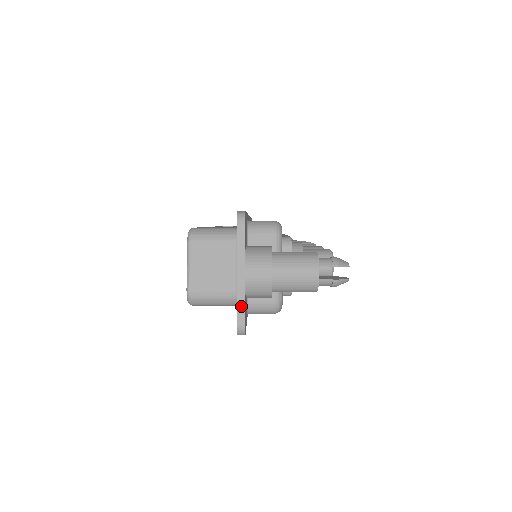
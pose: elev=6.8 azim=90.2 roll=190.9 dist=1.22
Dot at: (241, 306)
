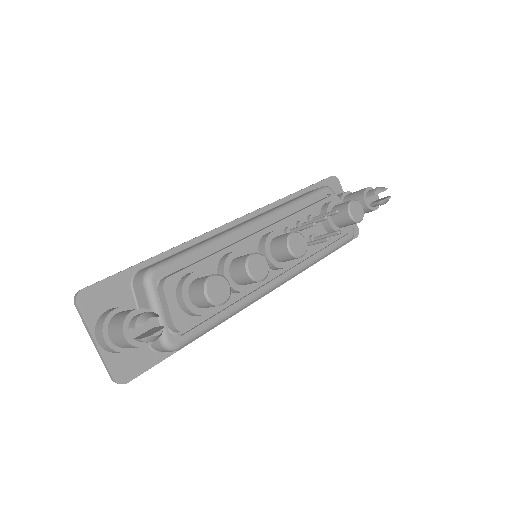
Dot at: (105, 365)
